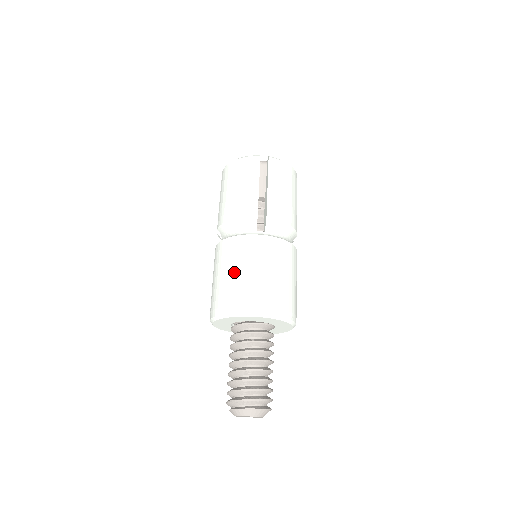
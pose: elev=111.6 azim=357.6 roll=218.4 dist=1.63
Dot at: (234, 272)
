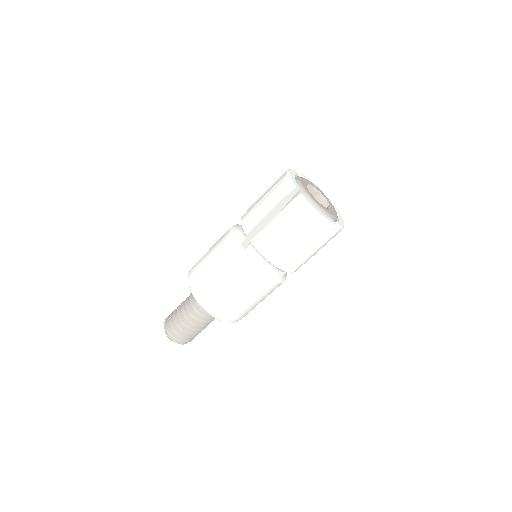
Dot at: (240, 299)
